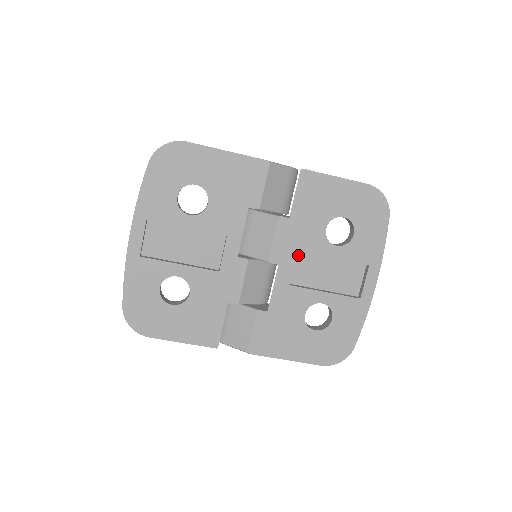
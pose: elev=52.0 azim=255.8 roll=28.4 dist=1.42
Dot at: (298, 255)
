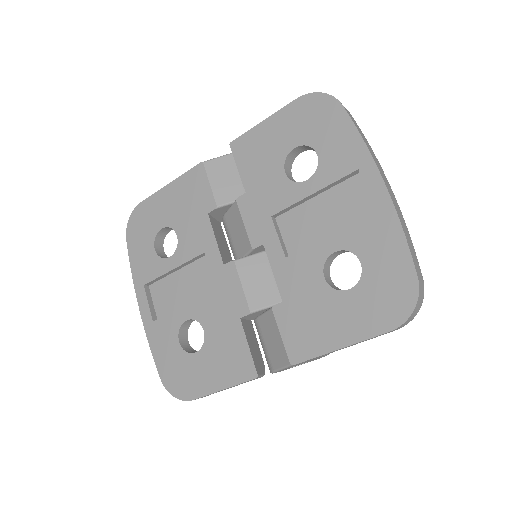
Dot at: (281, 222)
